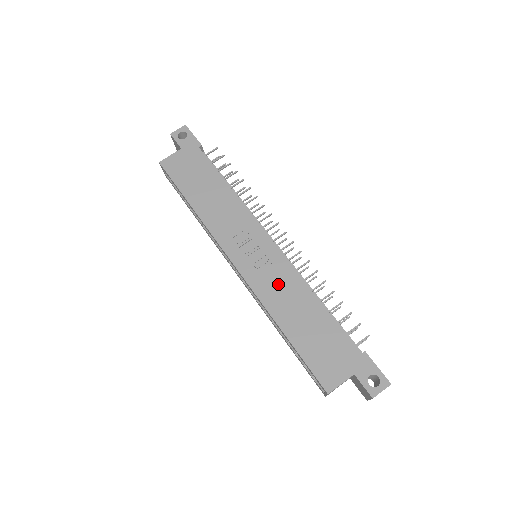
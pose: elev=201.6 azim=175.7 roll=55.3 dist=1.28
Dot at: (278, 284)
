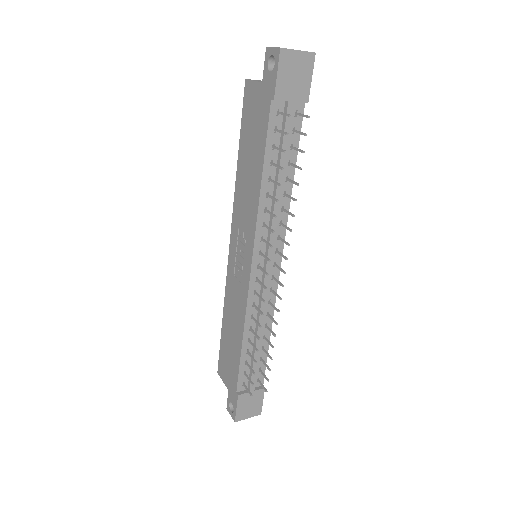
Dot at: (236, 297)
